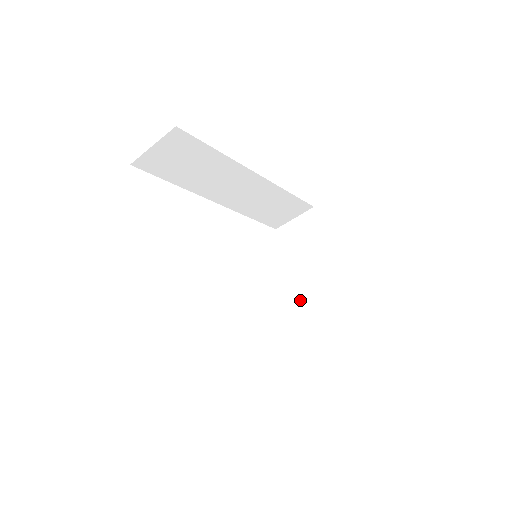
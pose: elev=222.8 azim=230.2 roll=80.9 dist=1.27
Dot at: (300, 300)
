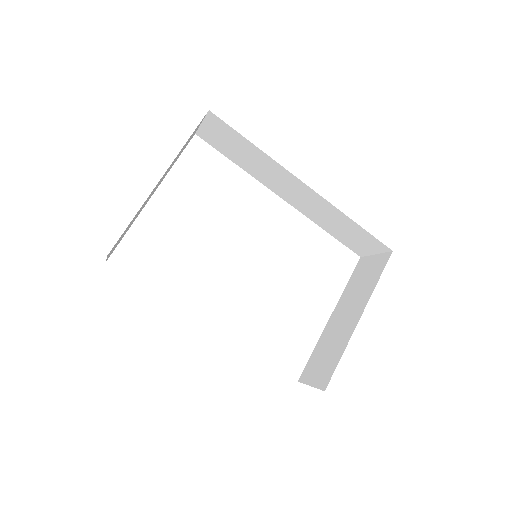
Dot at: (323, 333)
